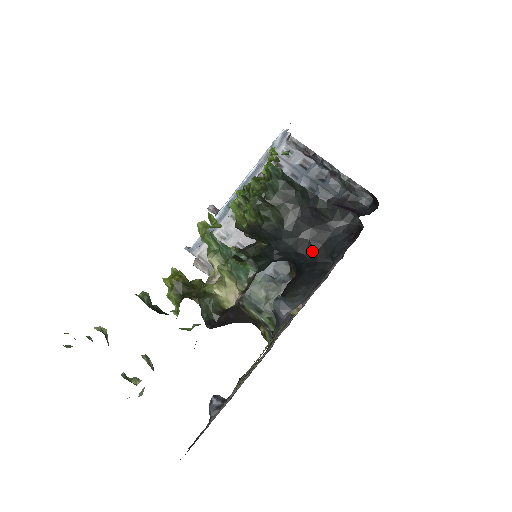
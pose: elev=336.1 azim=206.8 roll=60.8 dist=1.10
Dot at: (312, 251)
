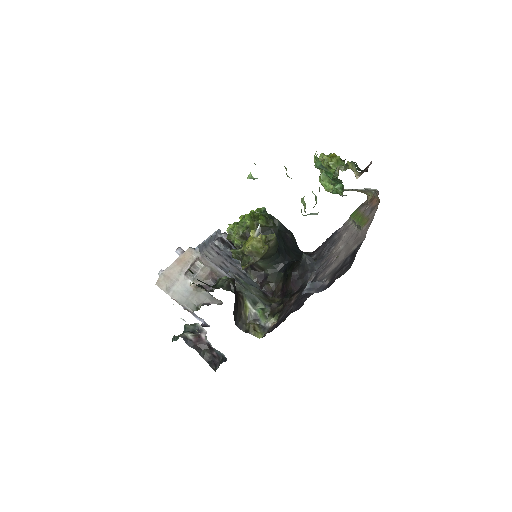
Dot at: (293, 256)
